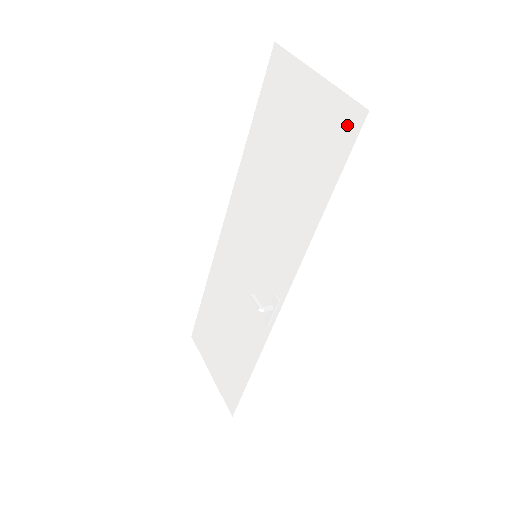
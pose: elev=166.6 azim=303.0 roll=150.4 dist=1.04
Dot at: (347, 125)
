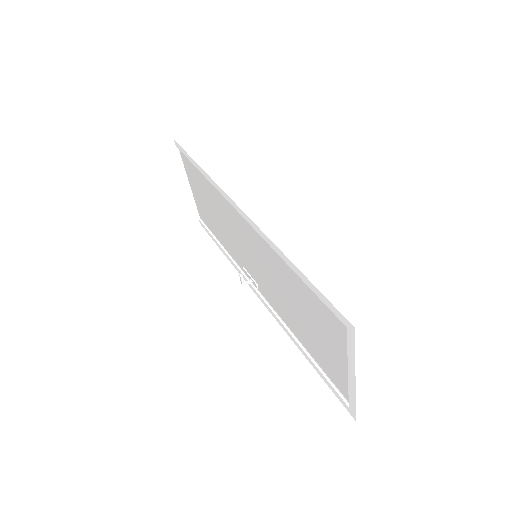
Dot at: (338, 383)
